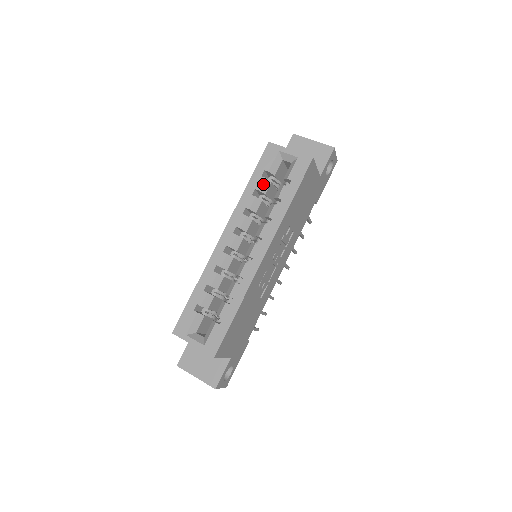
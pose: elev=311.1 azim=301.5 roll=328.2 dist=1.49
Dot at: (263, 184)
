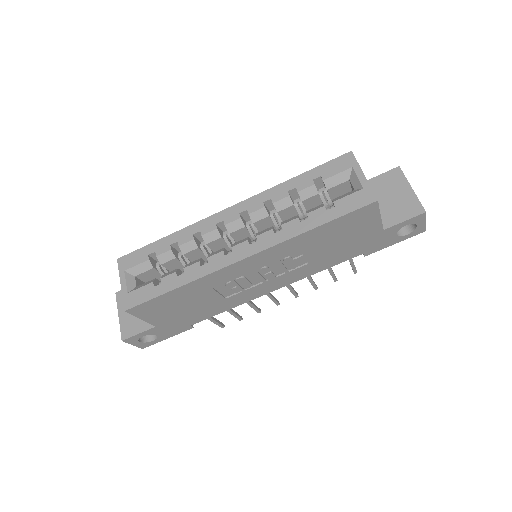
Dot at: (307, 189)
